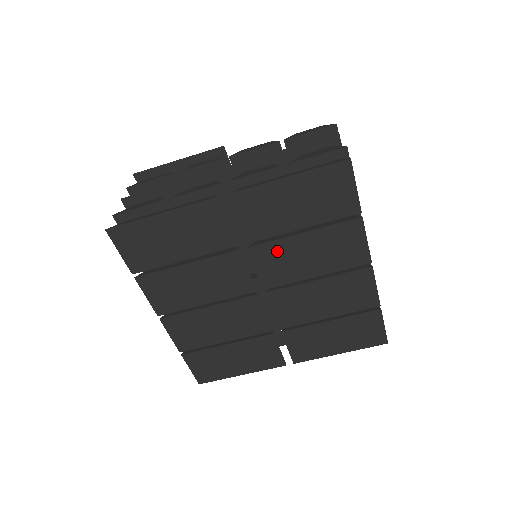
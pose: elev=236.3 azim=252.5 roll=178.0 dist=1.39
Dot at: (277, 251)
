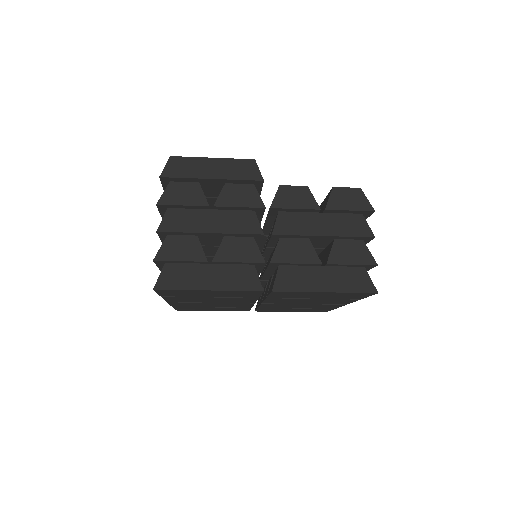
Dot at: (287, 300)
